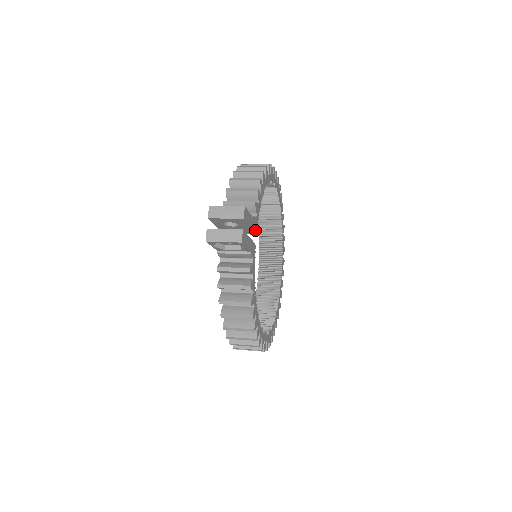
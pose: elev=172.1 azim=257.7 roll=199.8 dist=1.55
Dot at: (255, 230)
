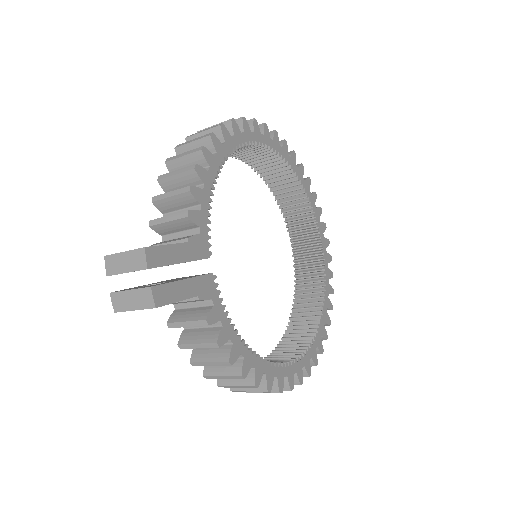
Dot at: (204, 253)
